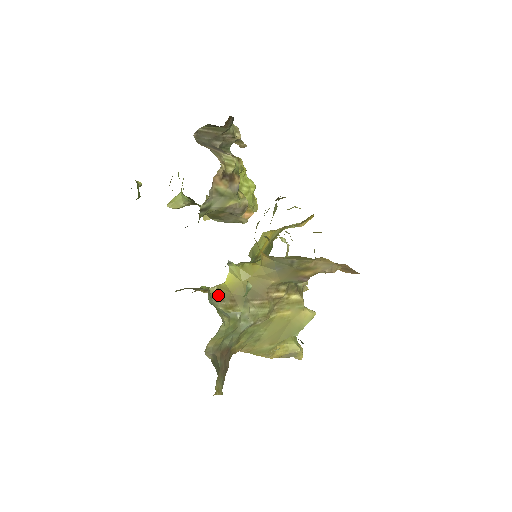
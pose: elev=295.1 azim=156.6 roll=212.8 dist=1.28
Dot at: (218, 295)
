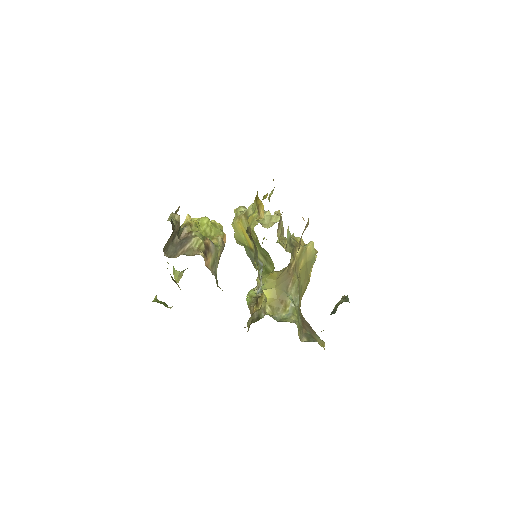
Dot at: (274, 309)
